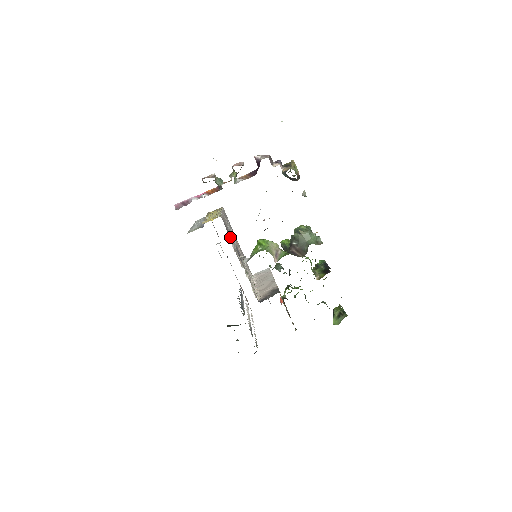
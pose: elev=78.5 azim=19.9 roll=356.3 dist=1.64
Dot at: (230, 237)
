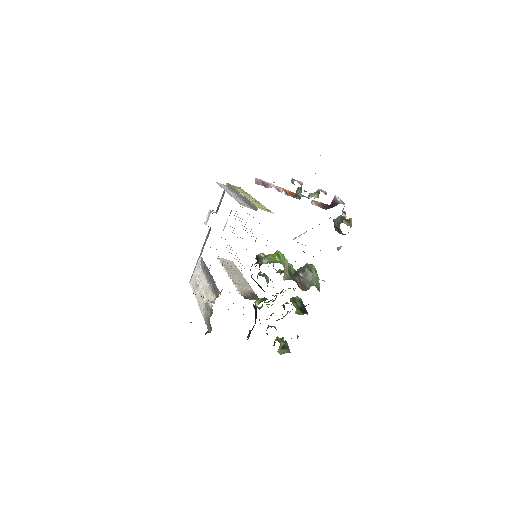
Dot at: occluded
